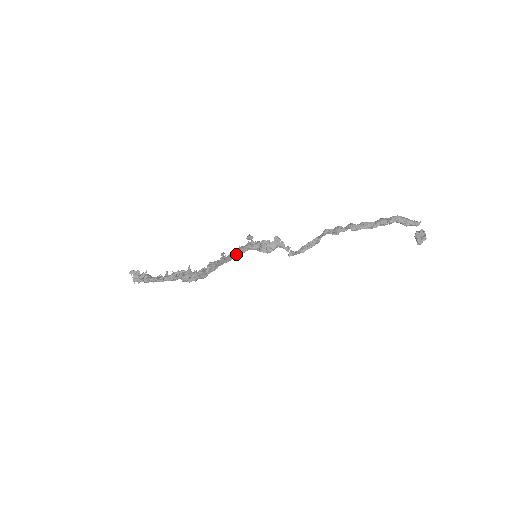
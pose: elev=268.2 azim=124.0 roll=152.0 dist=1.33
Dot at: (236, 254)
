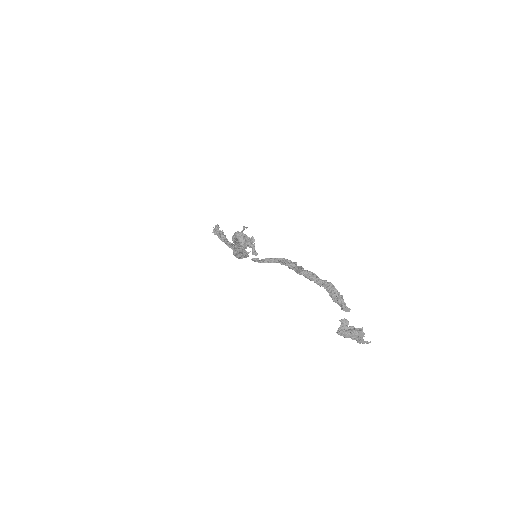
Dot at: occluded
